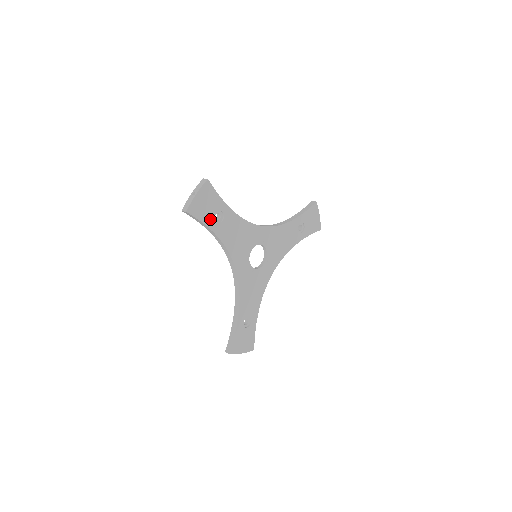
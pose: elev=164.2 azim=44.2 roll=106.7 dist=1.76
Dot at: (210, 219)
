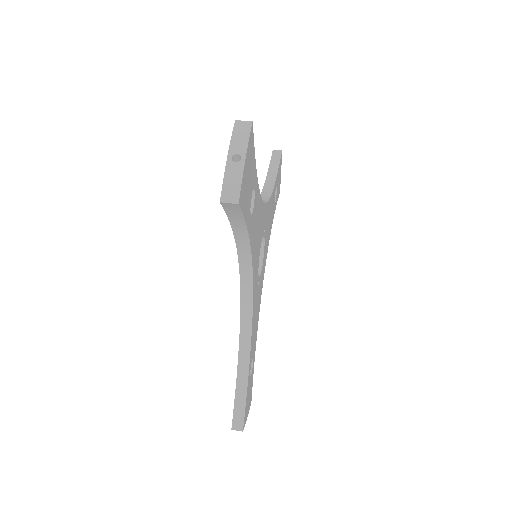
Dot at: (248, 209)
